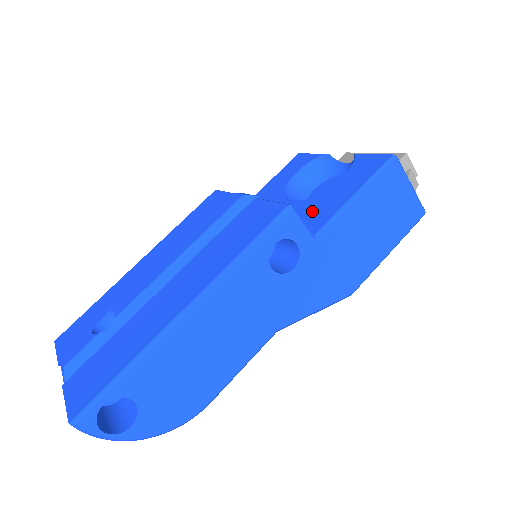
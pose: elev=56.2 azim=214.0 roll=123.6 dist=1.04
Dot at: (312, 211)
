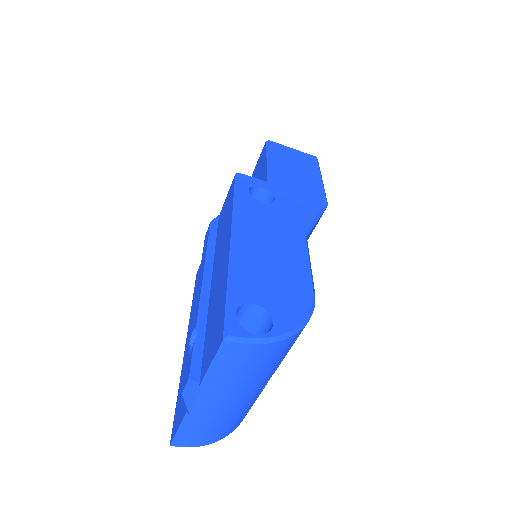
Dot at: occluded
